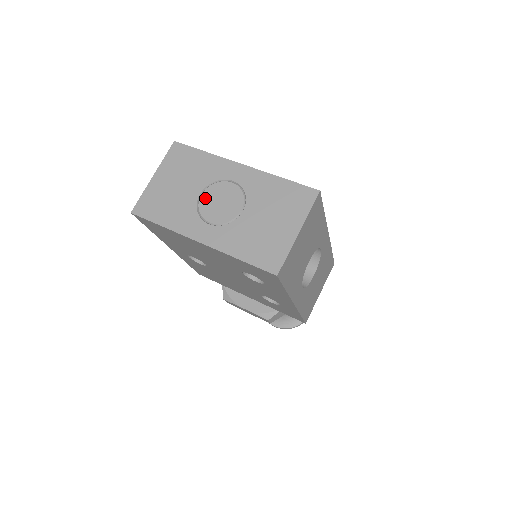
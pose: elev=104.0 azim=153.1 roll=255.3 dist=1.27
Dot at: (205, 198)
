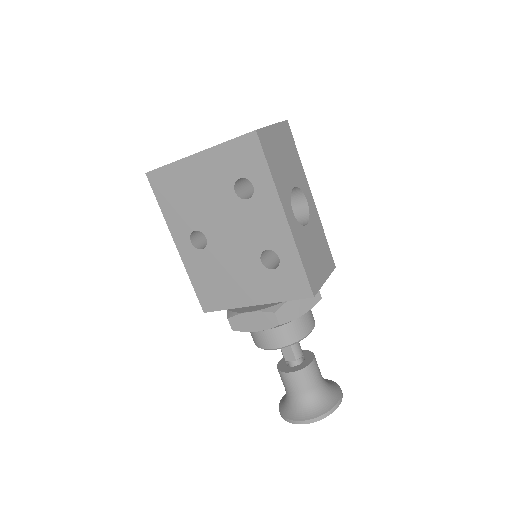
Dot at: occluded
